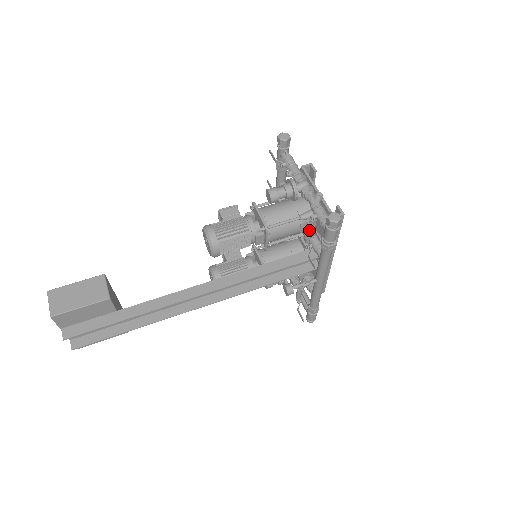
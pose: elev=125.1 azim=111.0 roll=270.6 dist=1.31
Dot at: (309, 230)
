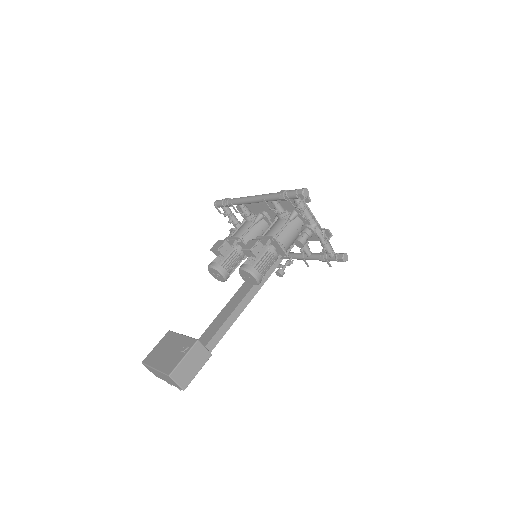
Dot at: occluded
